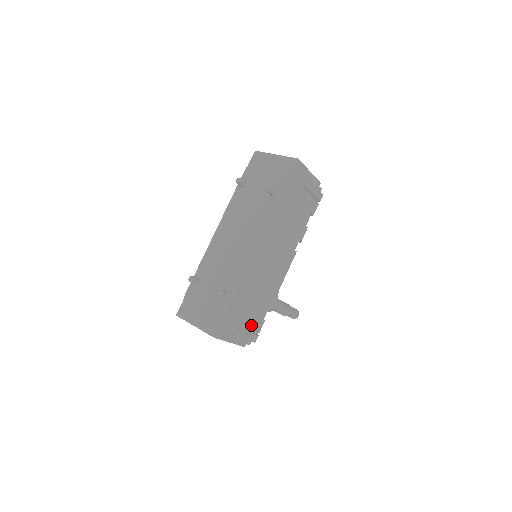
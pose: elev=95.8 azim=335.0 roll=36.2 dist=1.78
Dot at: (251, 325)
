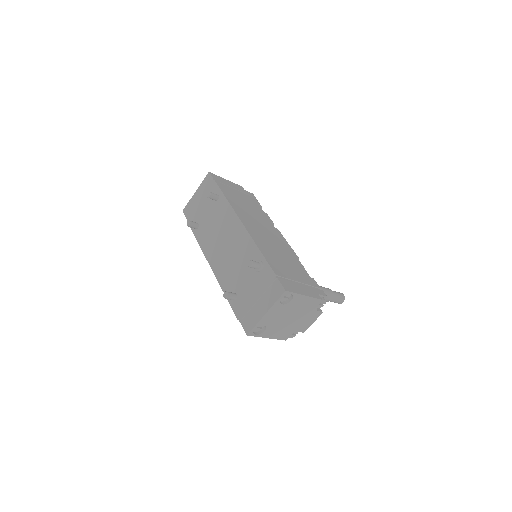
Dot at: (306, 282)
